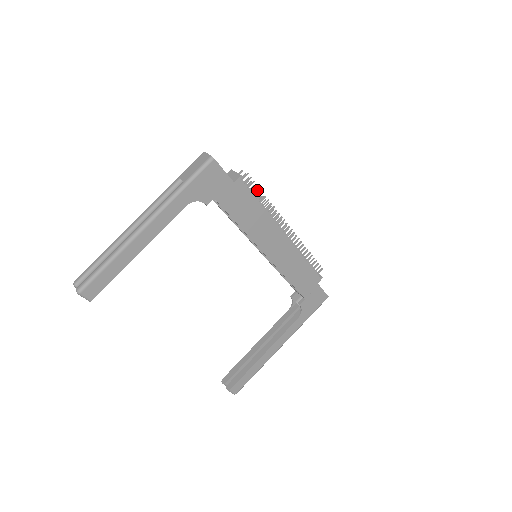
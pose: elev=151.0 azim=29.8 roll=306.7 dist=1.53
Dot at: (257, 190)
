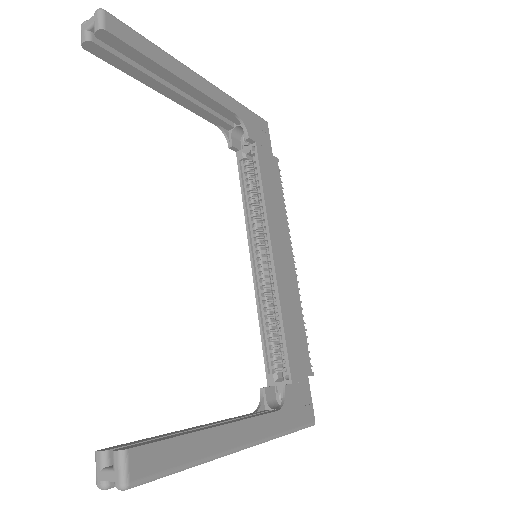
Dot at: occluded
